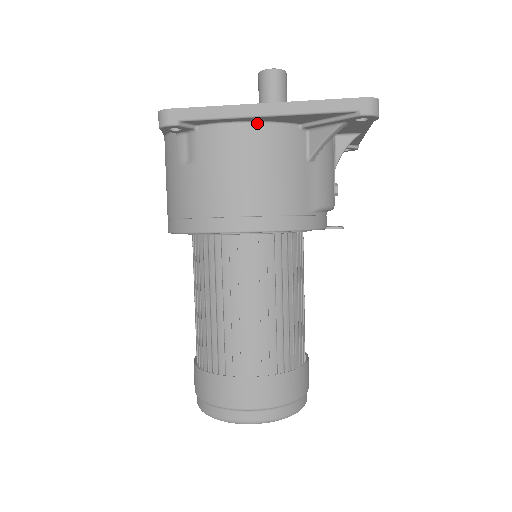
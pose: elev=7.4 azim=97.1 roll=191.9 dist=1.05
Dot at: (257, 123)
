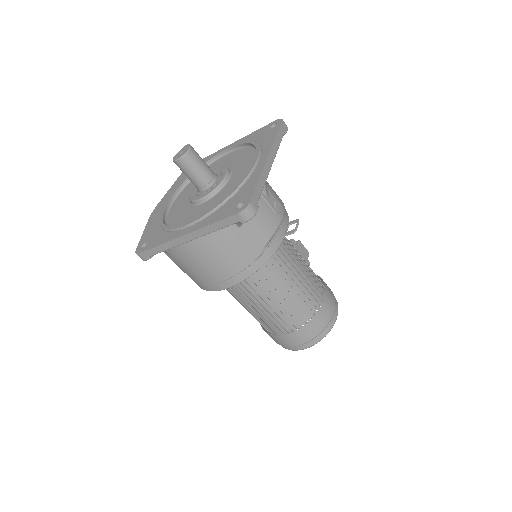
Dot at: occluded
